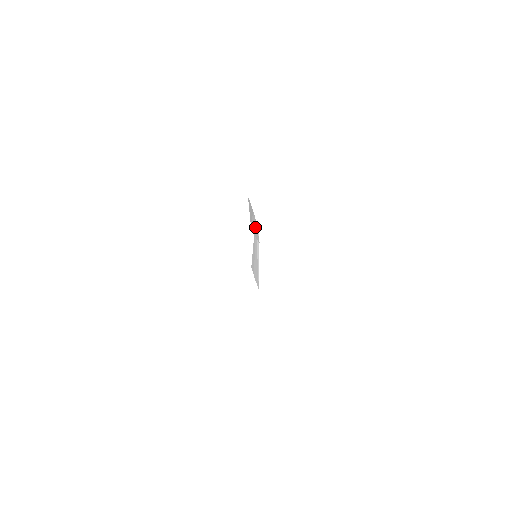
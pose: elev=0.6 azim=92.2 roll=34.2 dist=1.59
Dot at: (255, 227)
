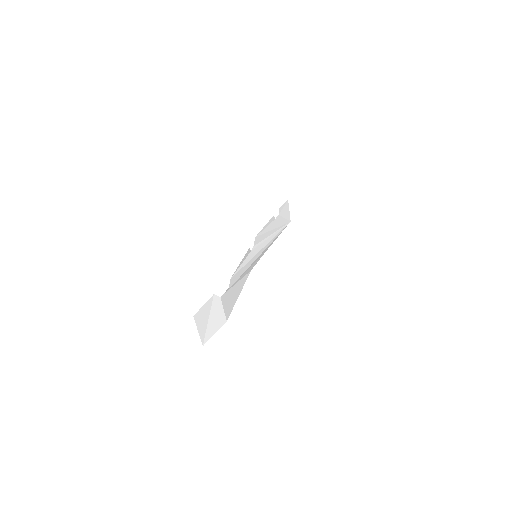
Dot at: (217, 315)
